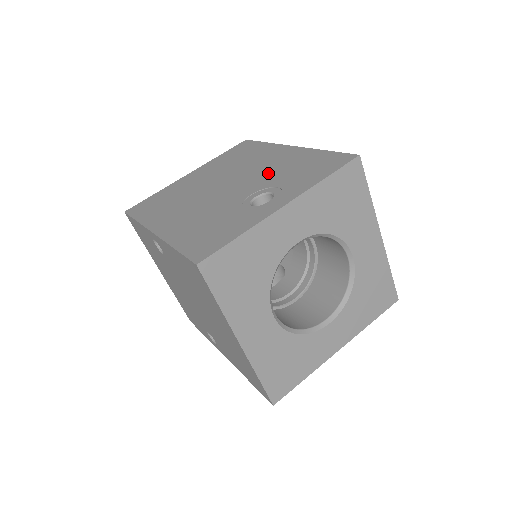
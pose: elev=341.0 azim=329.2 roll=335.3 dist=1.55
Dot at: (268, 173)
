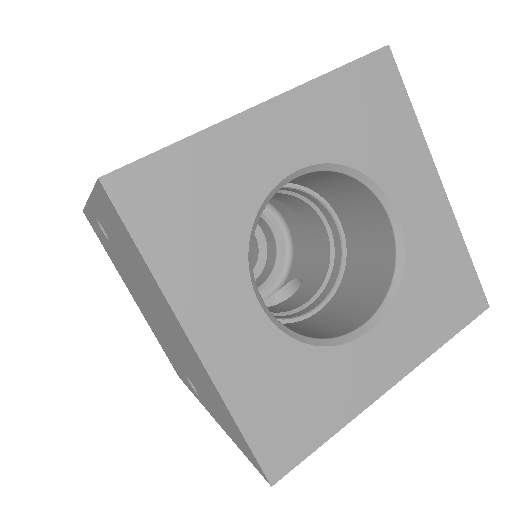
Dot at: occluded
